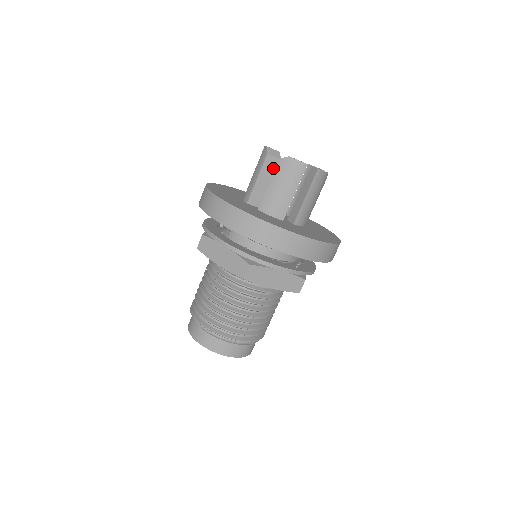
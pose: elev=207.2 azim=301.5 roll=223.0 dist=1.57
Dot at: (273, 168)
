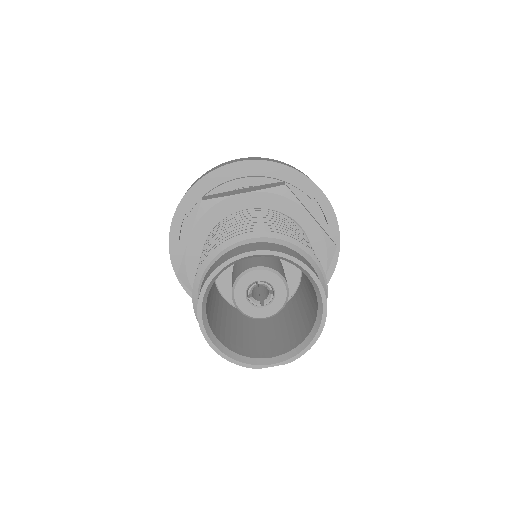
Dot at: occluded
